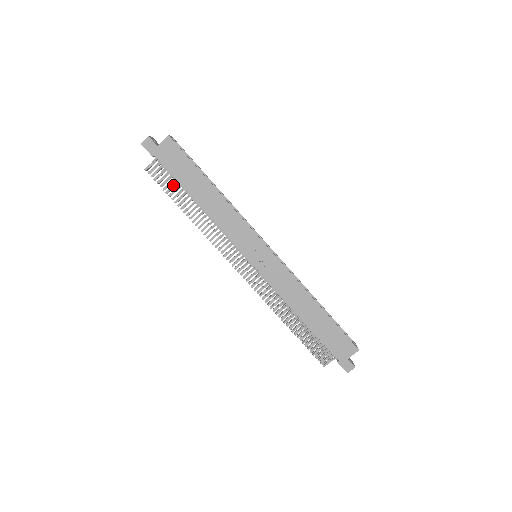
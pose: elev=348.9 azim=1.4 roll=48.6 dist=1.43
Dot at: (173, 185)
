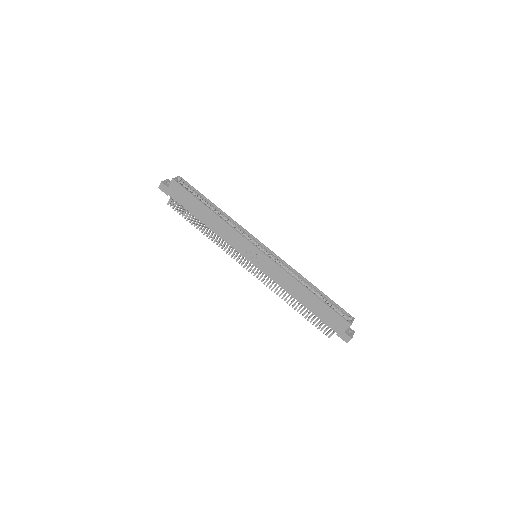
Dot at: (187, 212)
